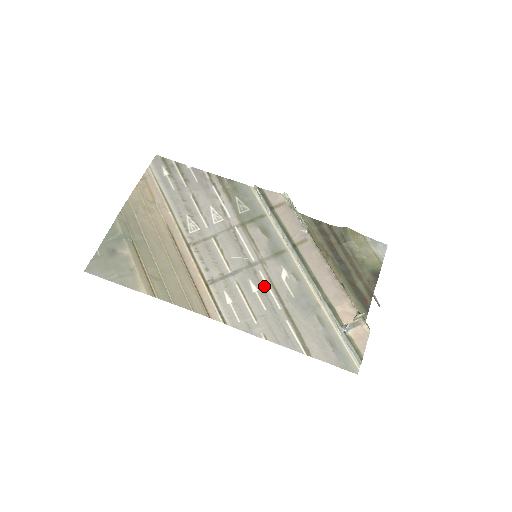
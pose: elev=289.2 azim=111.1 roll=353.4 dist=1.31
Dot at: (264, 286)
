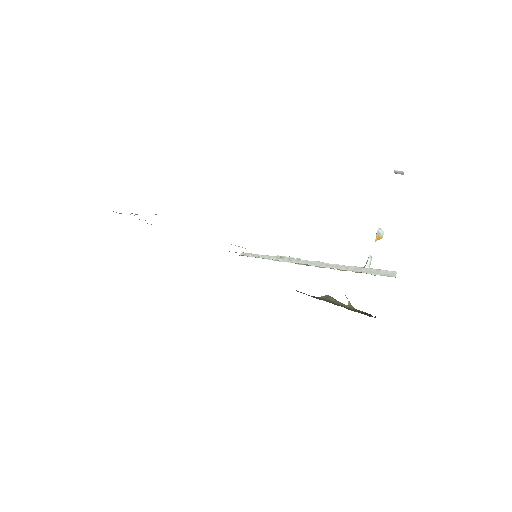
Dot at: occluded
